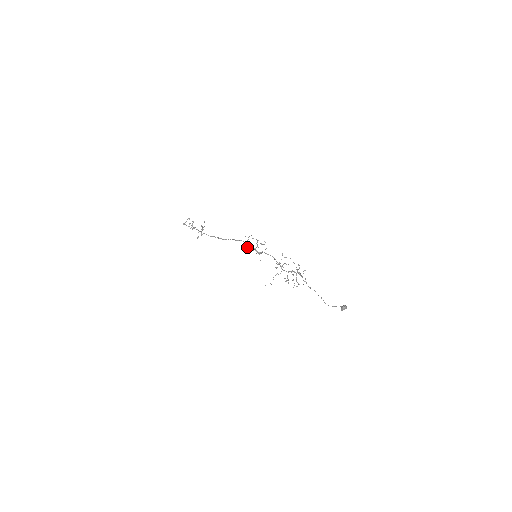
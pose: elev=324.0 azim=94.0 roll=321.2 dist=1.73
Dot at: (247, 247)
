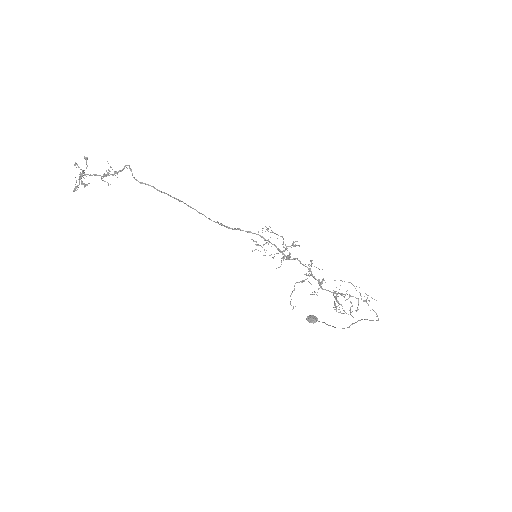
Dot at: occluded
